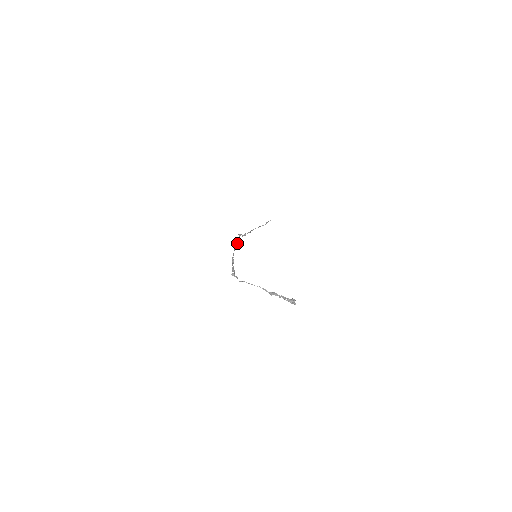
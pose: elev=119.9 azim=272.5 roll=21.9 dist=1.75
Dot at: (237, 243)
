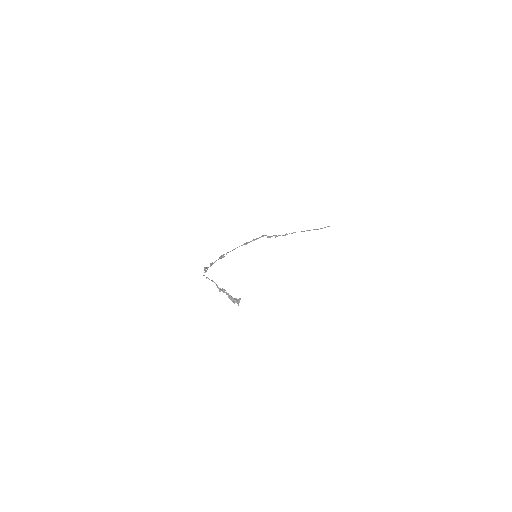
Dot at: (249, 242)
